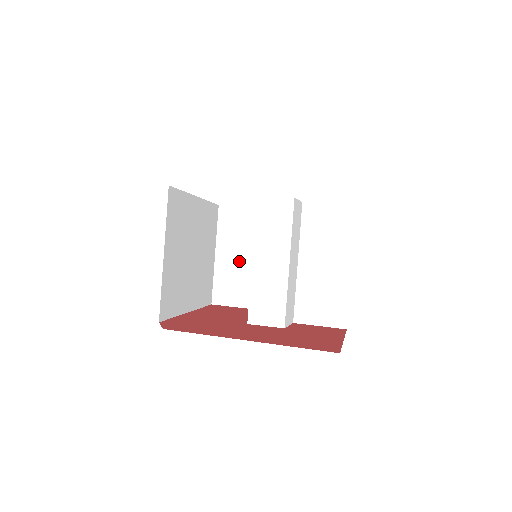
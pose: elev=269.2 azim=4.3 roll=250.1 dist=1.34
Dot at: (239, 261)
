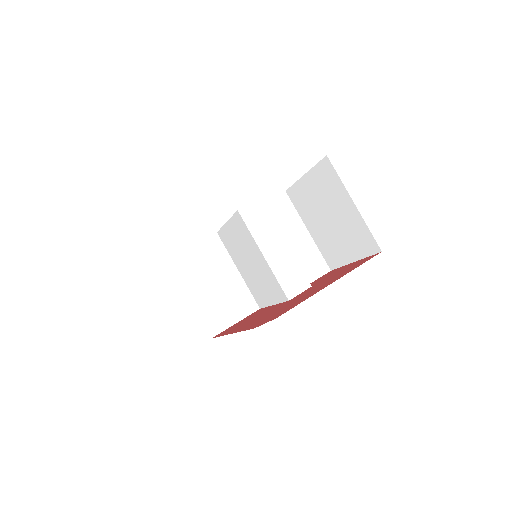
Dot at: (211, 290)
